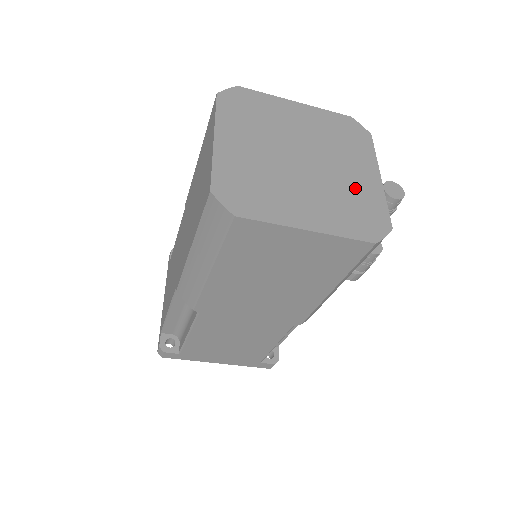
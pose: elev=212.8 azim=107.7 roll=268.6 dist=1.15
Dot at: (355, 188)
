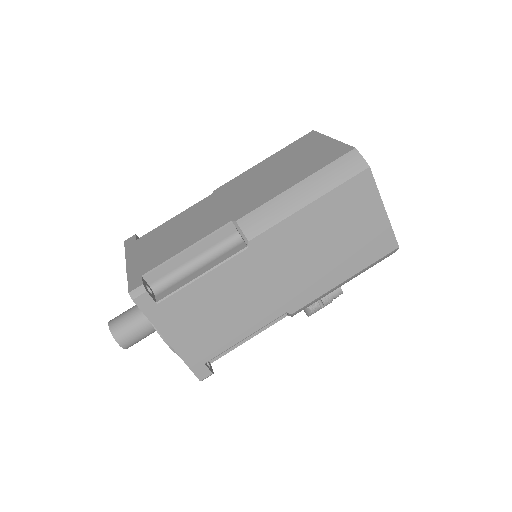
Dot at: occluded
